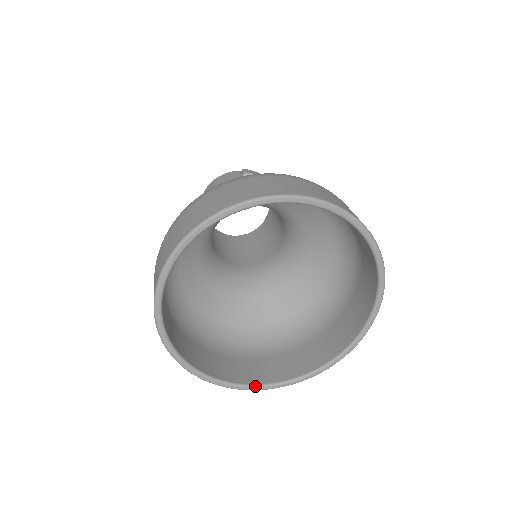
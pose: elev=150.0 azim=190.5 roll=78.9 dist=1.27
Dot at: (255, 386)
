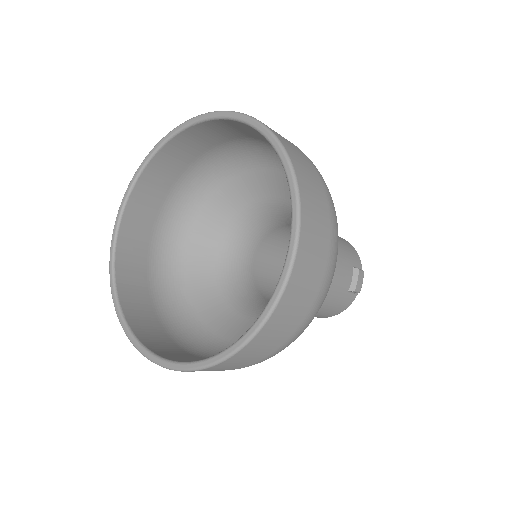
Dot at: (223, 351)
